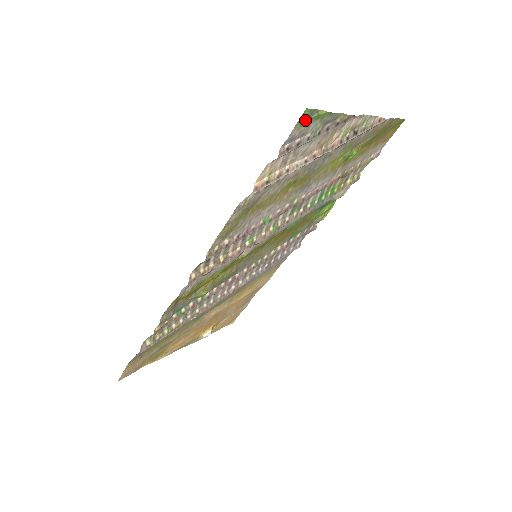
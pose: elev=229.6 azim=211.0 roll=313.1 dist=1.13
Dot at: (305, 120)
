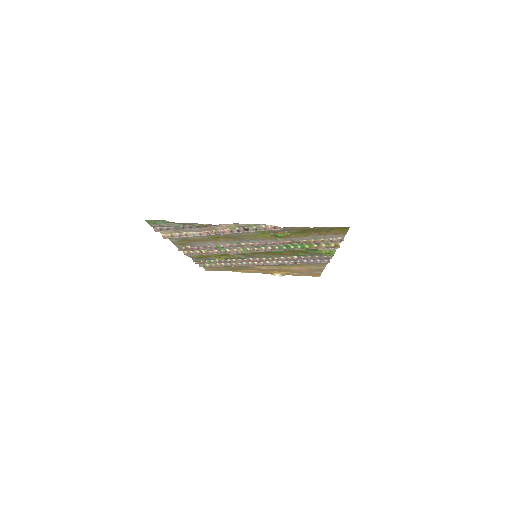
Dot at: (154, 222)
